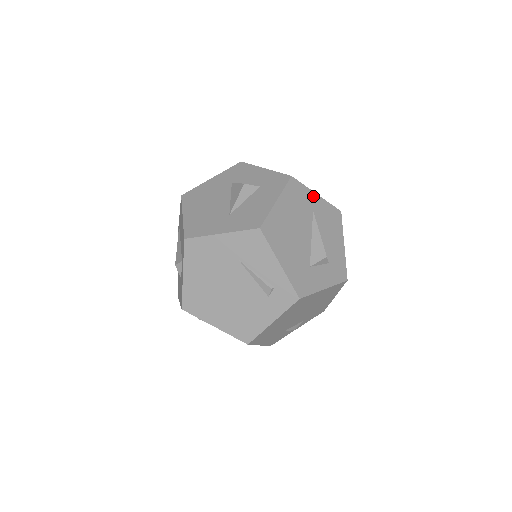
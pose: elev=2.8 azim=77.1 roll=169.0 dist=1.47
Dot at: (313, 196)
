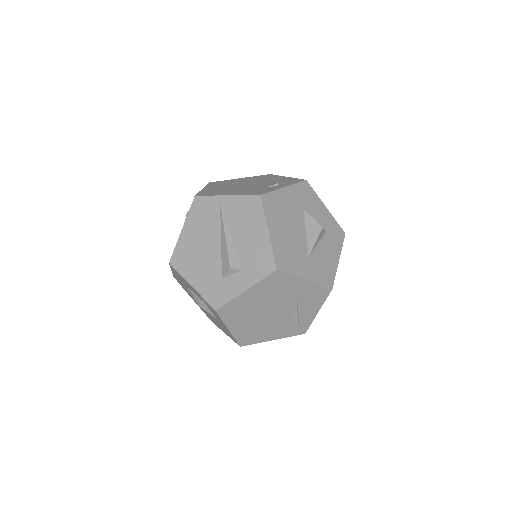
Dot at: occluded
